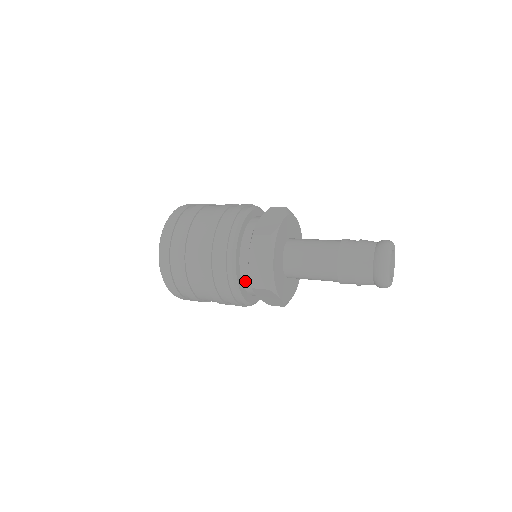
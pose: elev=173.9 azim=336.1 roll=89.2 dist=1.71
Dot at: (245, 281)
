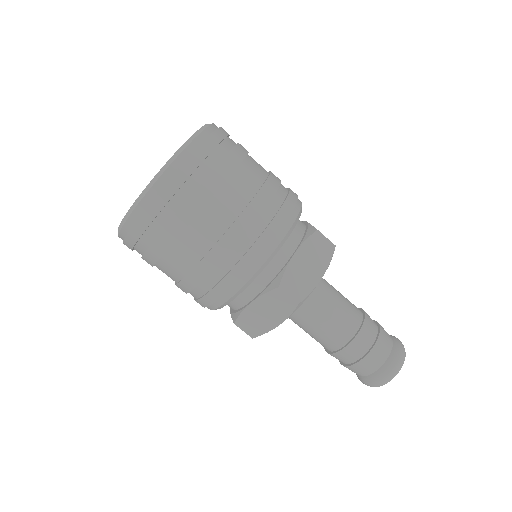
Dot at: (264, 273)
